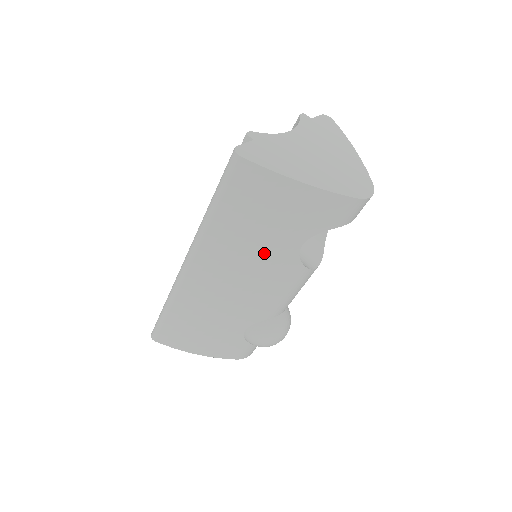
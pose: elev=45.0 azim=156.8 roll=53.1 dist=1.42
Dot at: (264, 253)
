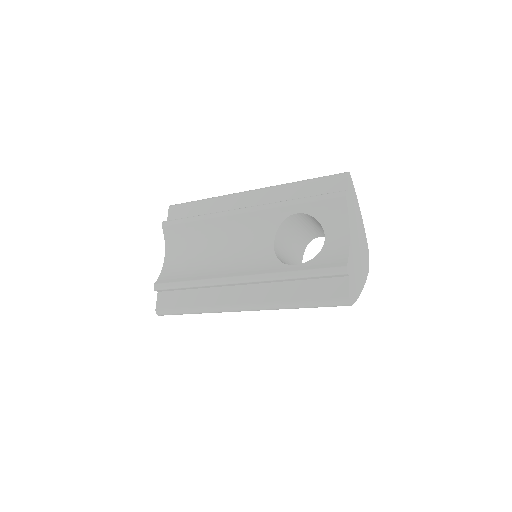
Dot at: occluded
